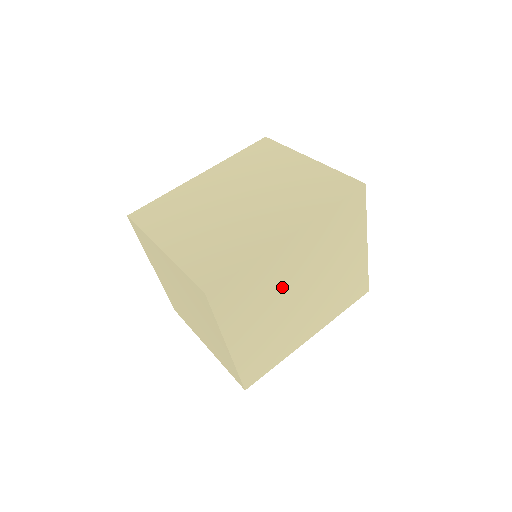
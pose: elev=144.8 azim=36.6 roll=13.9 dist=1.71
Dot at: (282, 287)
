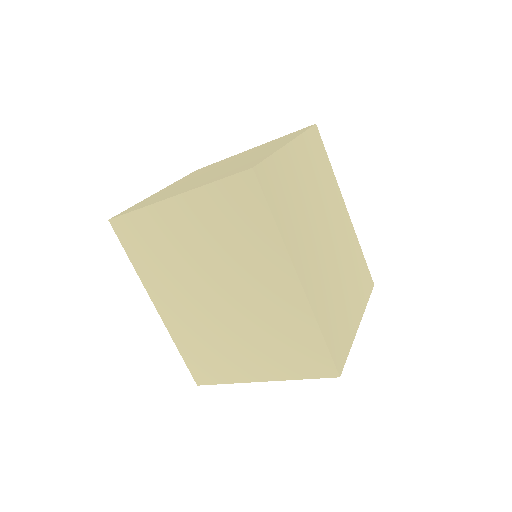
Dot at: (326, 208)
